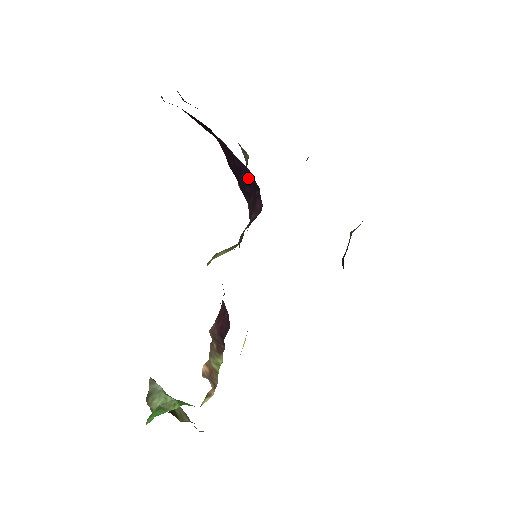
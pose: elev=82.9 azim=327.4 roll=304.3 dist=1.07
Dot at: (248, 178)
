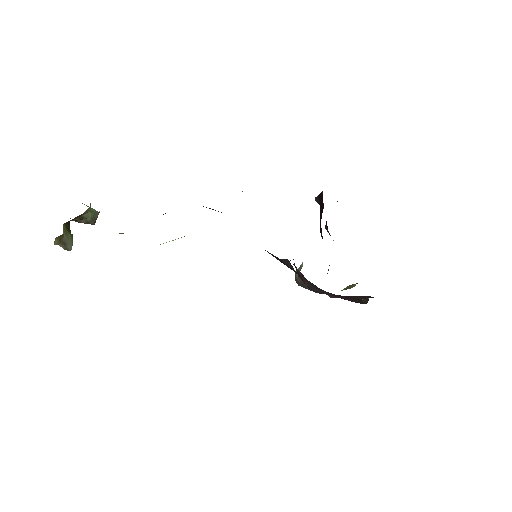
Dot at: occluded
